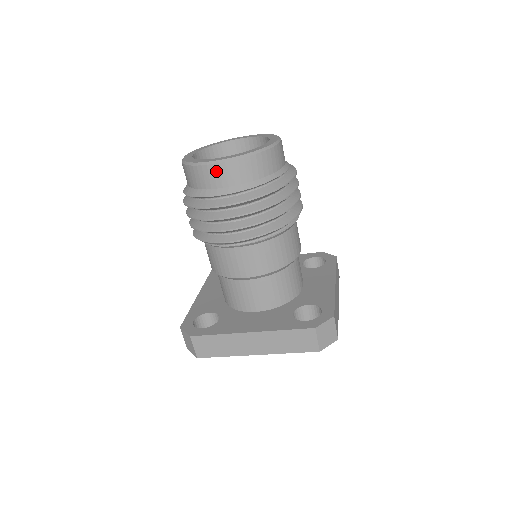
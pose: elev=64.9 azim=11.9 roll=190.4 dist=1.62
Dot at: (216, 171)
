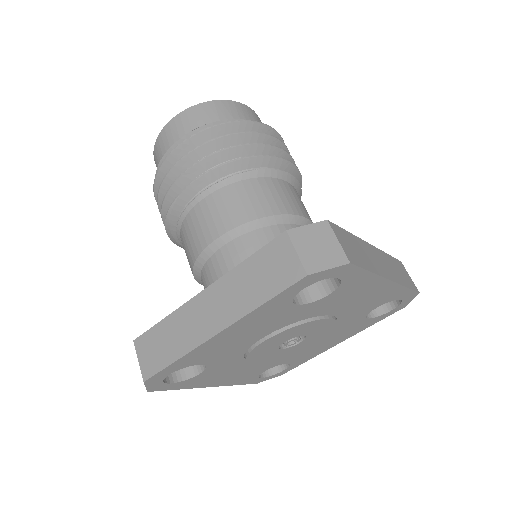
Dot at: (167, 131)
